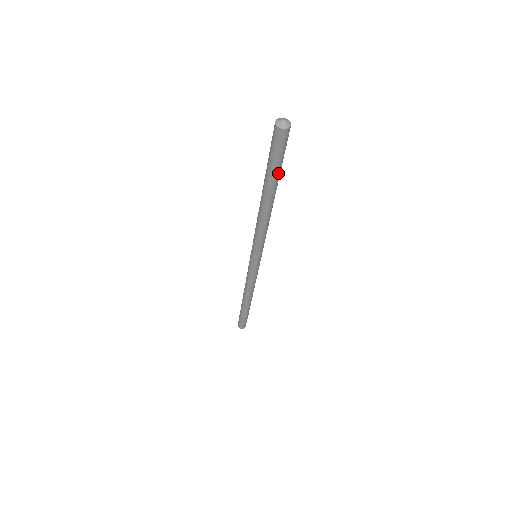
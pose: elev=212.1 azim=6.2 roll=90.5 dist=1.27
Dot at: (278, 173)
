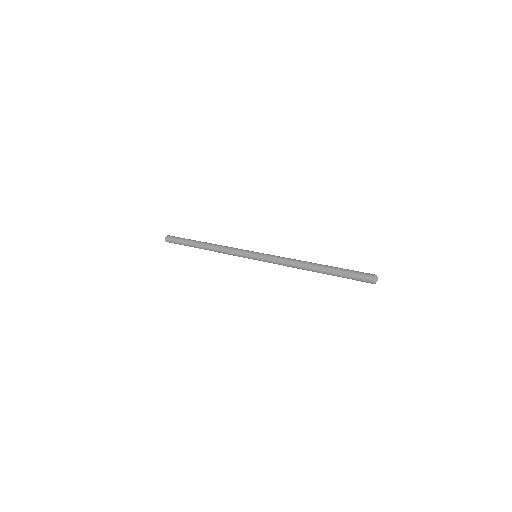
Dot at: occluded
